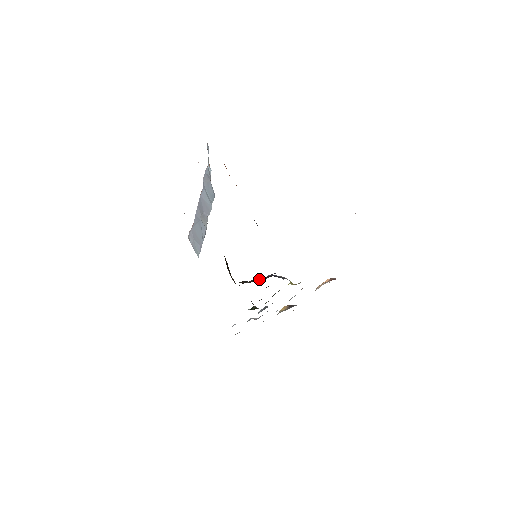
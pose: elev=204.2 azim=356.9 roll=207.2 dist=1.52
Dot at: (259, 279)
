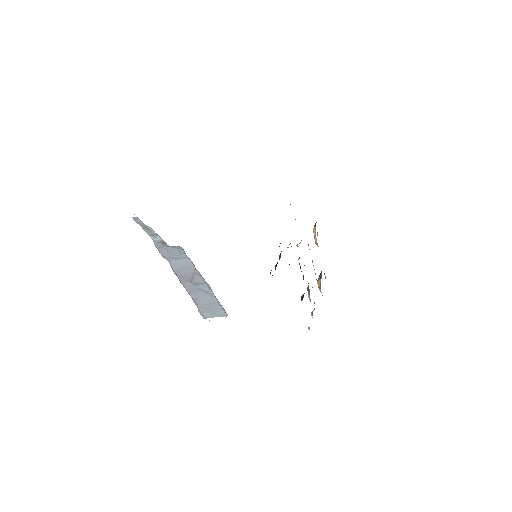
Dot at: occluded
